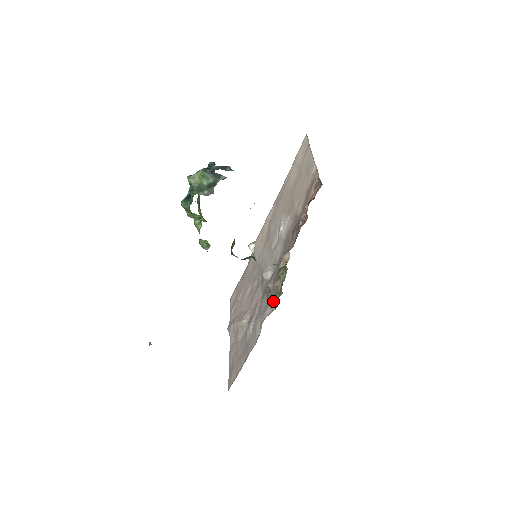
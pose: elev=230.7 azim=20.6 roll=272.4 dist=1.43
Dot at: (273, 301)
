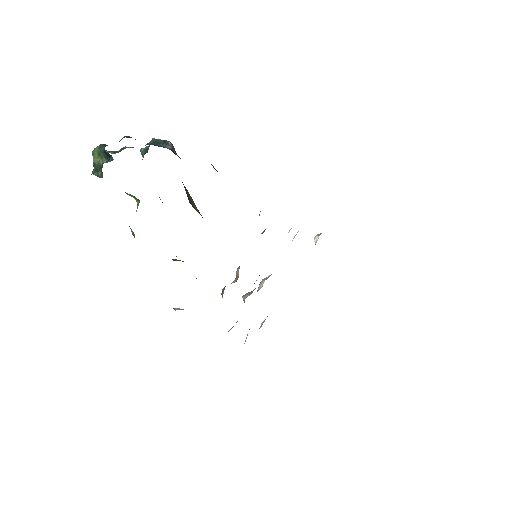
Dot at: occluded
